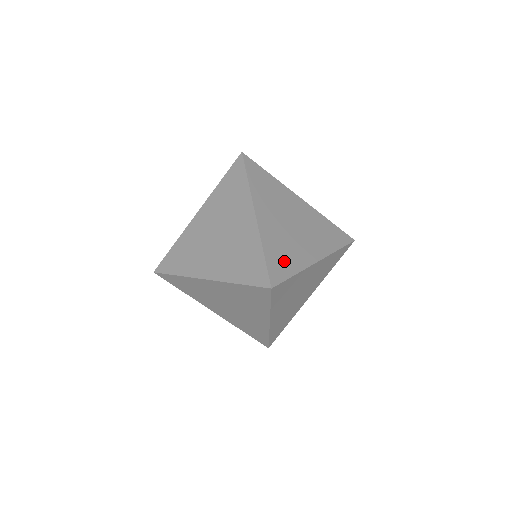
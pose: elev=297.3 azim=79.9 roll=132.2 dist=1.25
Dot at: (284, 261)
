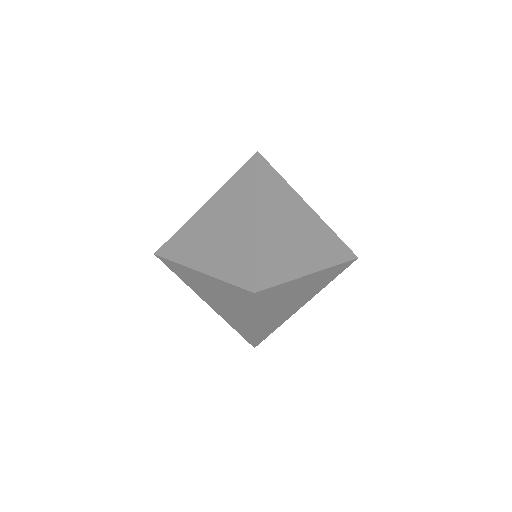
Dot at: (275, 267)
